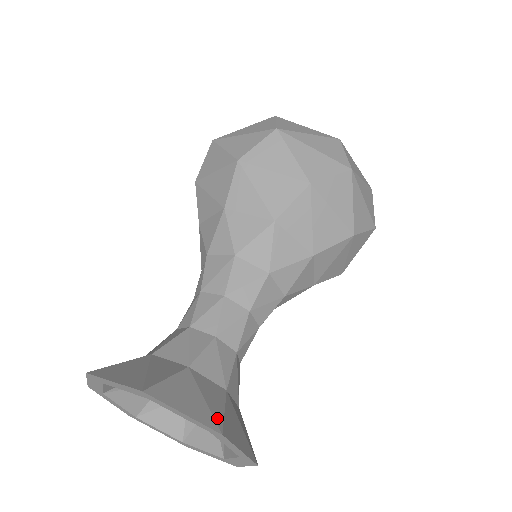
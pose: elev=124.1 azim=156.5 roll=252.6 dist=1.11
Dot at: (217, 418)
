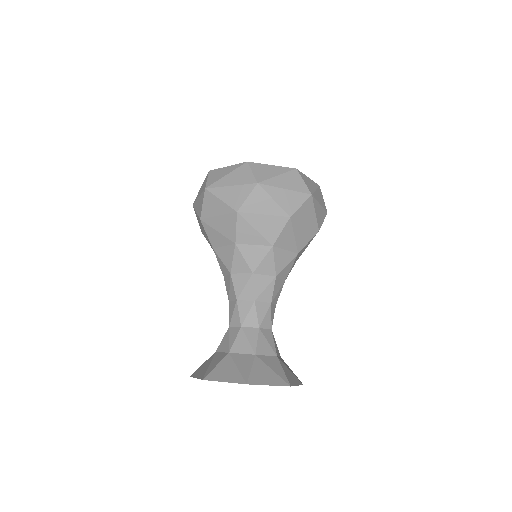
Dot at: (284, 378)
